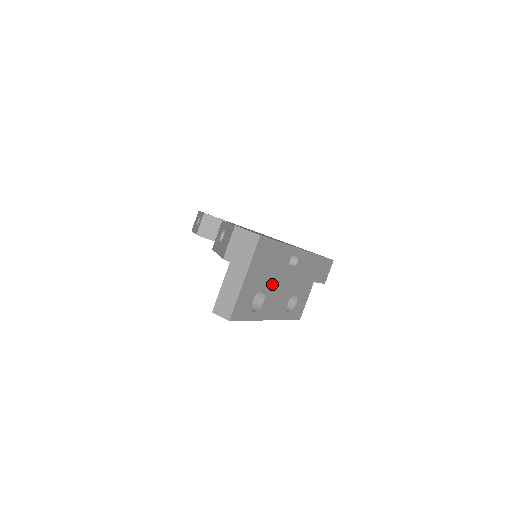
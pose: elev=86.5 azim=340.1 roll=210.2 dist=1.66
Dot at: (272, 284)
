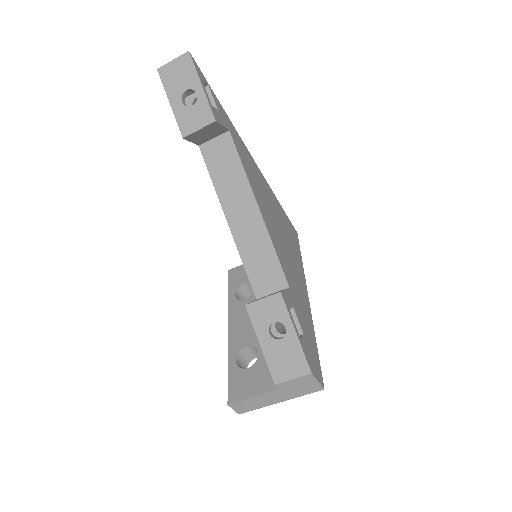
Dot at: occluded
